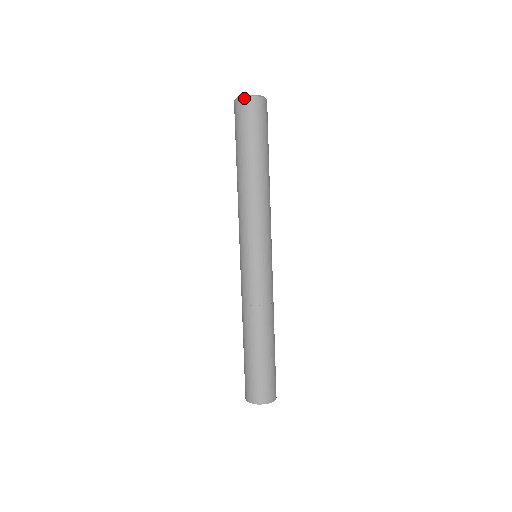
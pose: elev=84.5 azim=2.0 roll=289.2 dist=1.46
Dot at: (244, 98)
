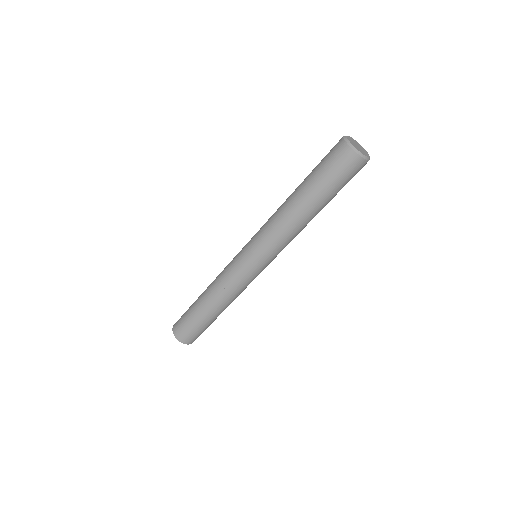
Dot at: (345, 142)
